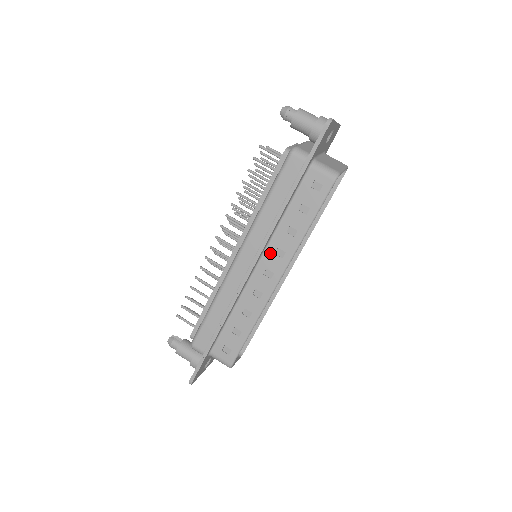
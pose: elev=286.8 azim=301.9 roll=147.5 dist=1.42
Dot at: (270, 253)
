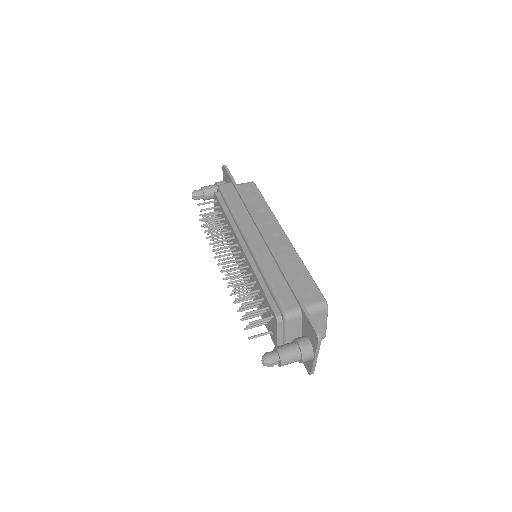
Dot at: (263, 226)
